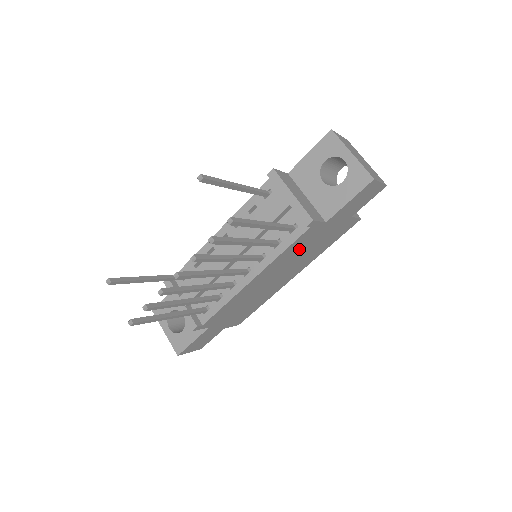
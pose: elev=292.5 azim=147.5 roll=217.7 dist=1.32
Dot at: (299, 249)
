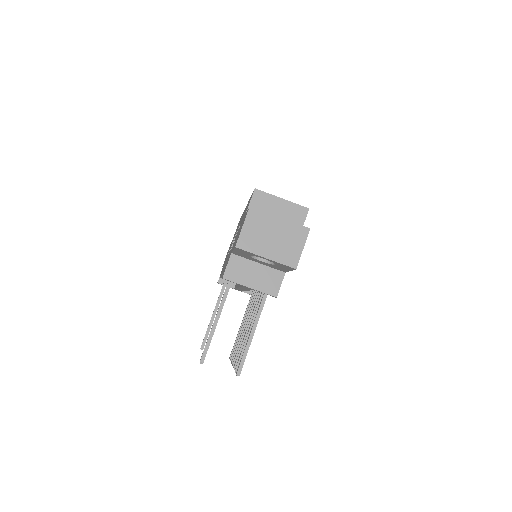
Dot at: occluded
